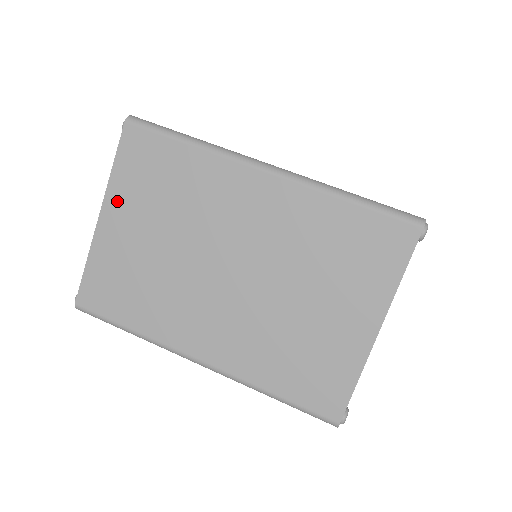
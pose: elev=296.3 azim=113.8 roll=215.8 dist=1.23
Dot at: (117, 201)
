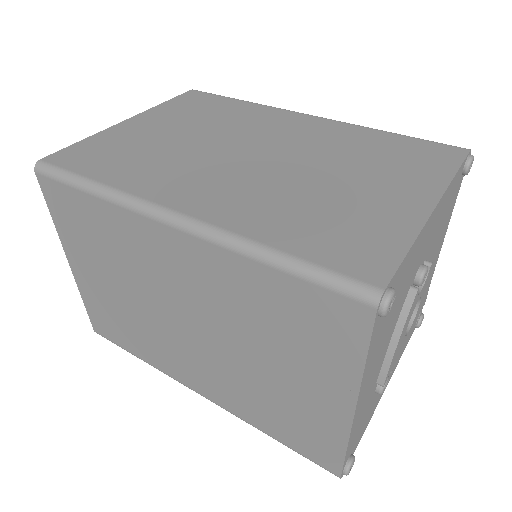
Dot at: (154, 115)
